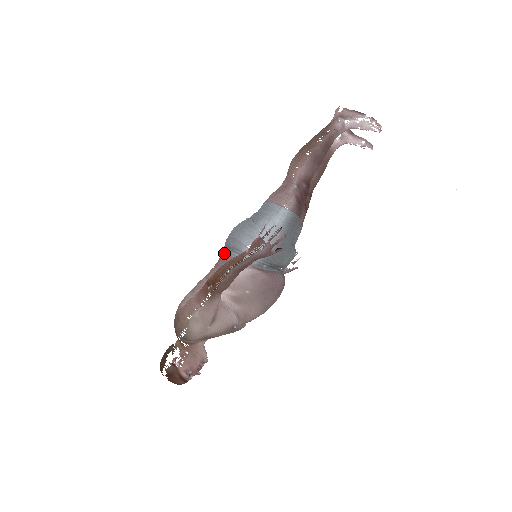
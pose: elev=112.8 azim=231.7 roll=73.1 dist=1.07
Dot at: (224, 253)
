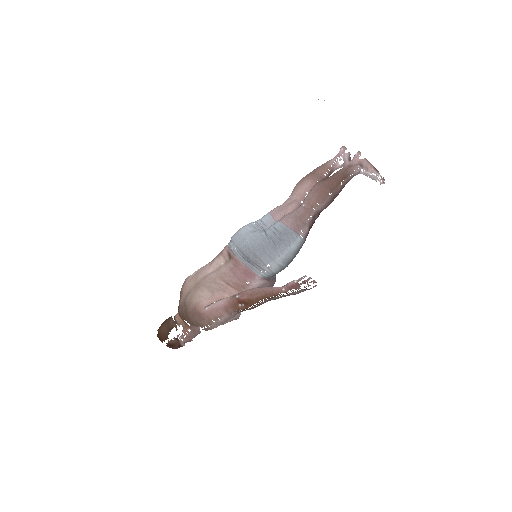
Dot at: (242, 263)
